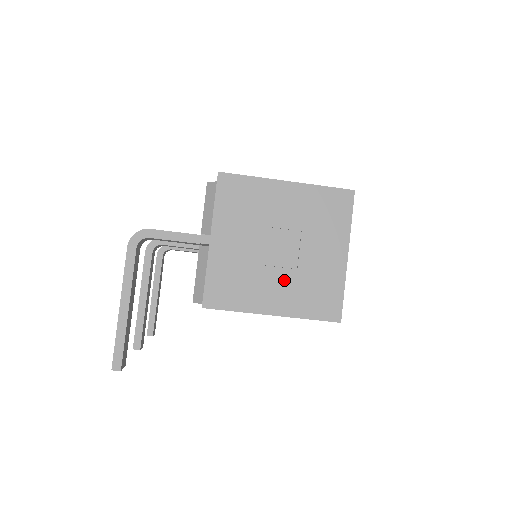
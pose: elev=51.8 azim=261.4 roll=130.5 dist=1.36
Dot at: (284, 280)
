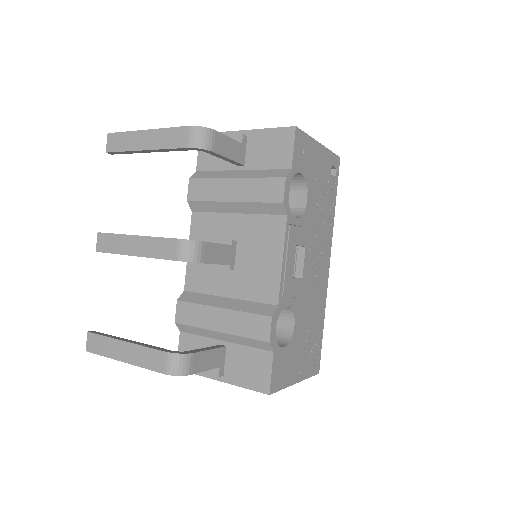
Dot at: occluded
